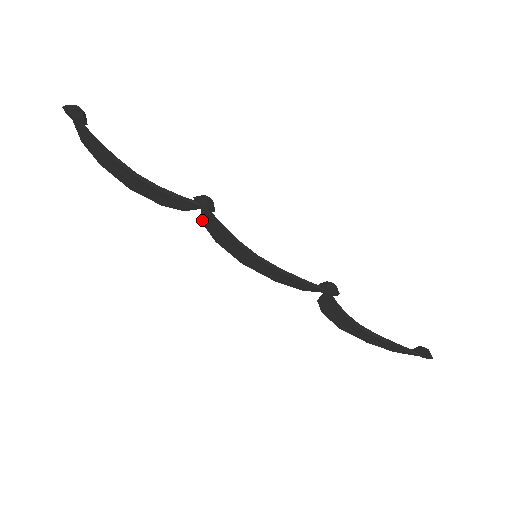
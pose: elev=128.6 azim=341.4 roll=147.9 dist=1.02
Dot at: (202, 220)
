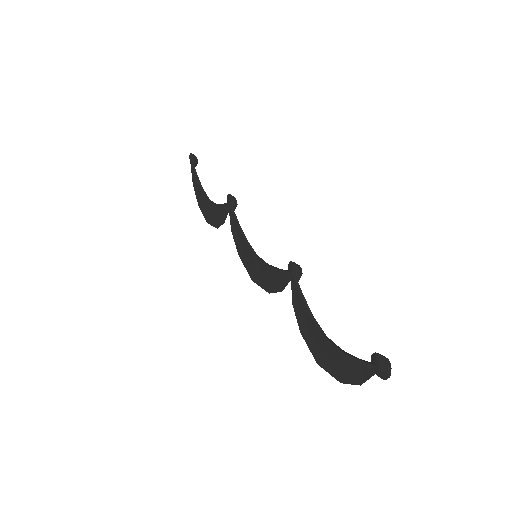
Dot at: (231, 226)
